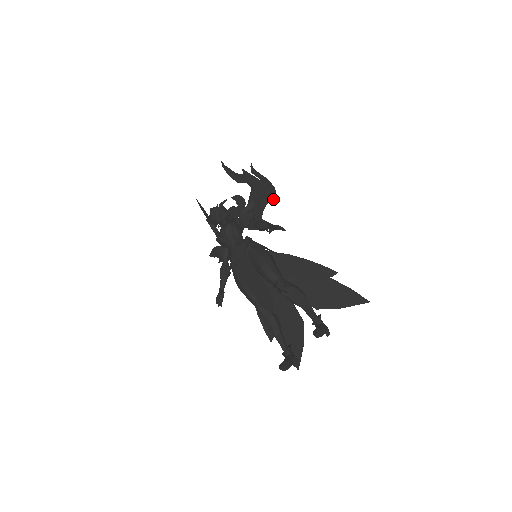
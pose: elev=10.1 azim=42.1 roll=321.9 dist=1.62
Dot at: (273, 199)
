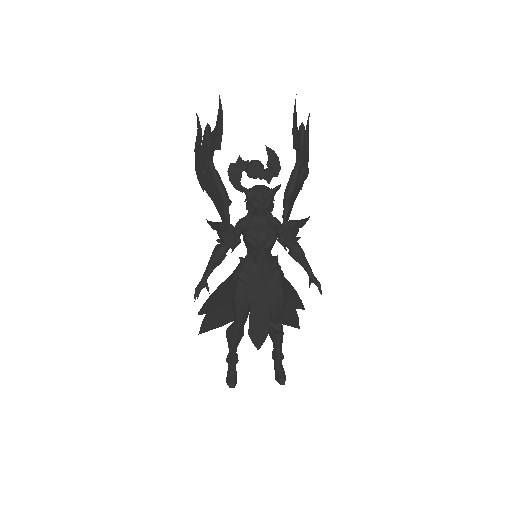
Dot at: occluded
